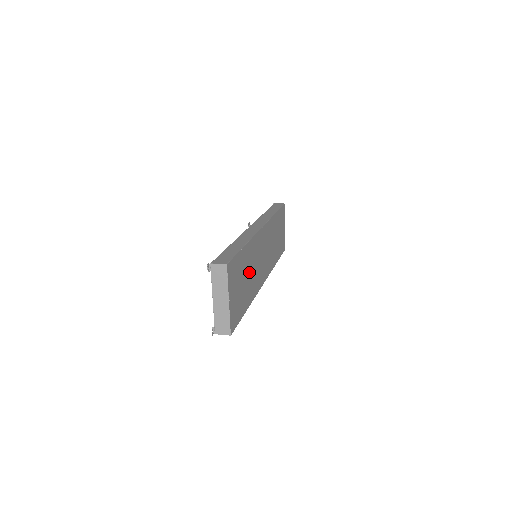
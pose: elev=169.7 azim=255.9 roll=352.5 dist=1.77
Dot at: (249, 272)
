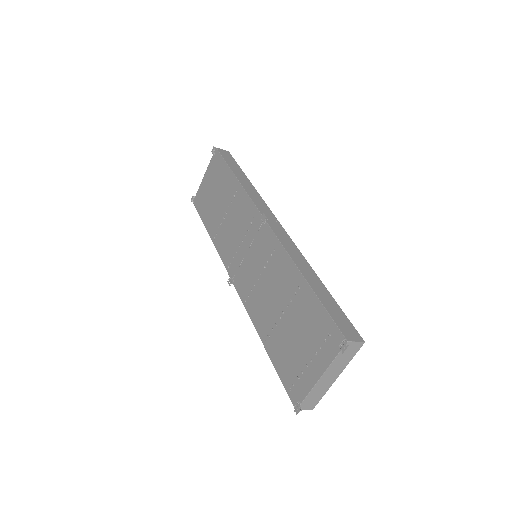
Dot at: occluded
